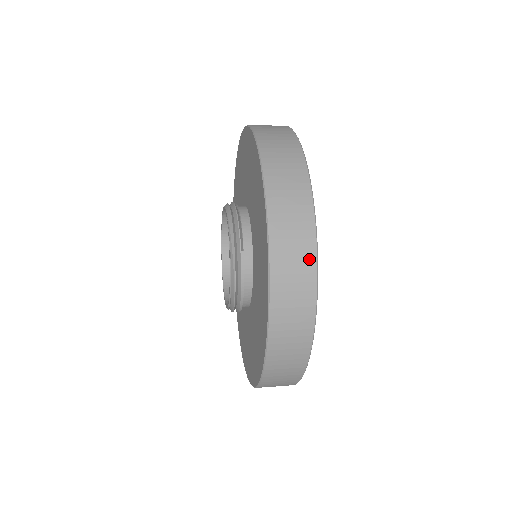
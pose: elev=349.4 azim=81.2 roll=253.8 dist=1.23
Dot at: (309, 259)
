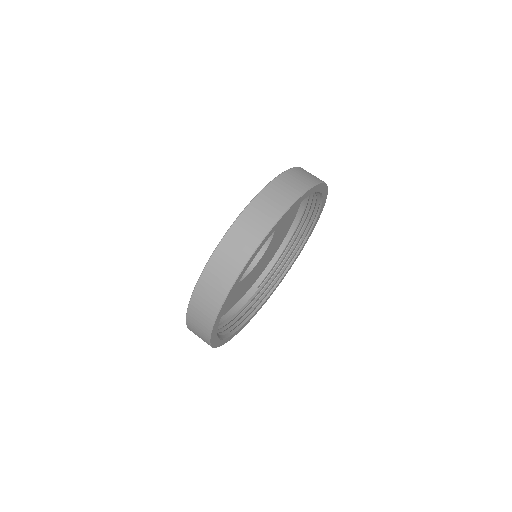
Dot at: (205, 338)
